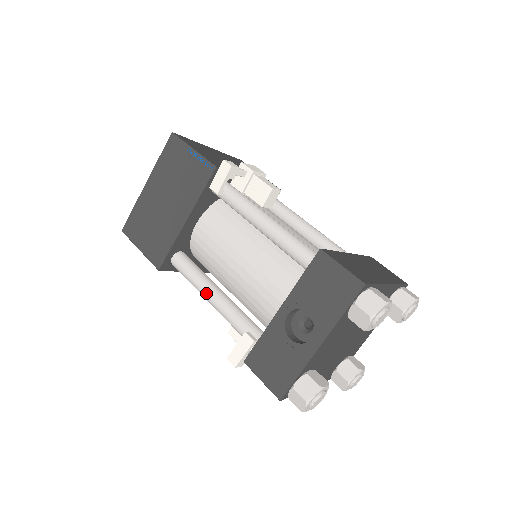
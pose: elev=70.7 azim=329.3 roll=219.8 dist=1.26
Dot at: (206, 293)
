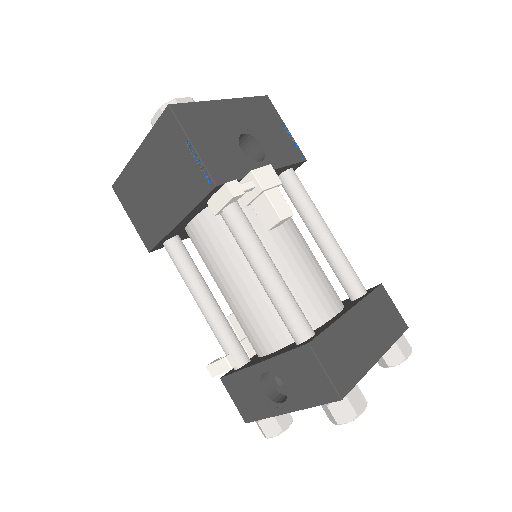
Dot at: (194, 297)
